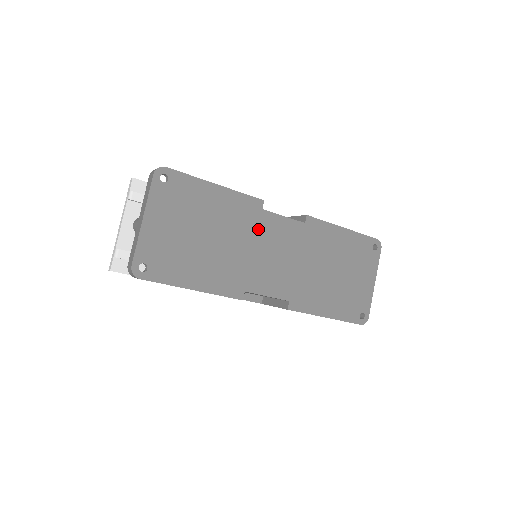
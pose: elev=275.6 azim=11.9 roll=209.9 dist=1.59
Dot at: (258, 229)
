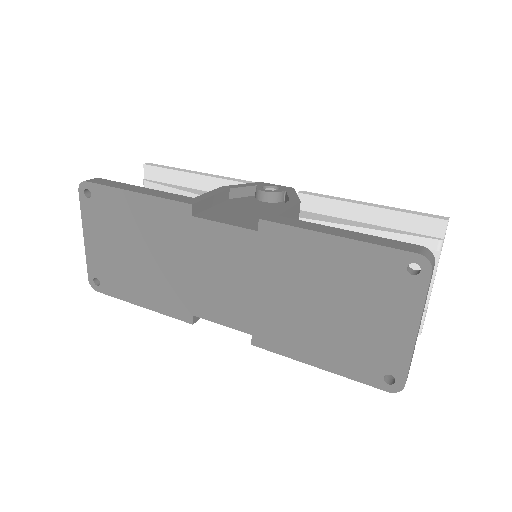
Dot at: (193, 242)
